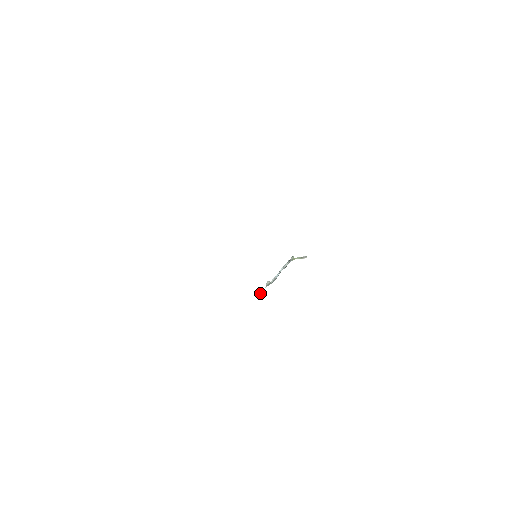
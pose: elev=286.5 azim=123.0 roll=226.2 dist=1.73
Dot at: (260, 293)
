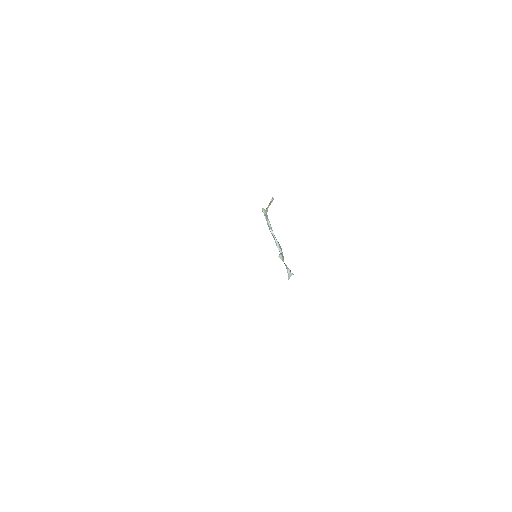
Dot at: (288, 273)
